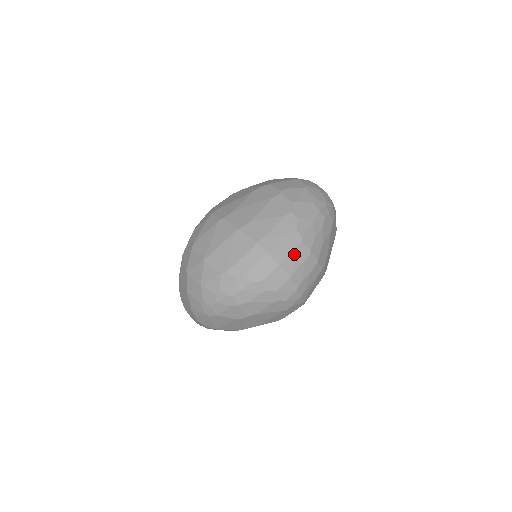
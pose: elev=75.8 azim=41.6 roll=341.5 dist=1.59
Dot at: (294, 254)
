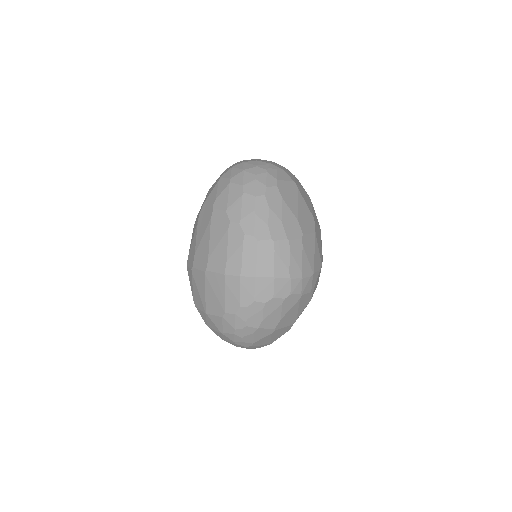
Dot at: (260, 256)
